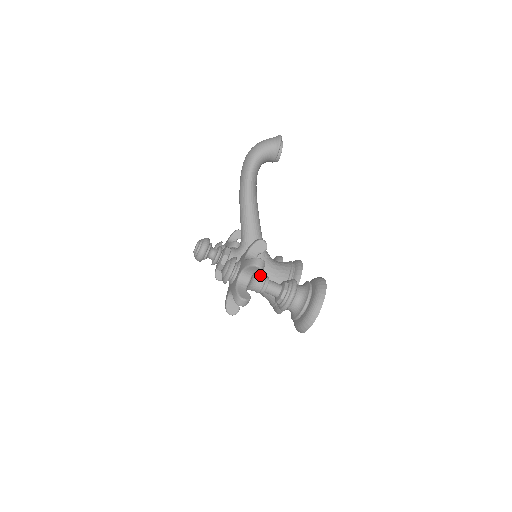
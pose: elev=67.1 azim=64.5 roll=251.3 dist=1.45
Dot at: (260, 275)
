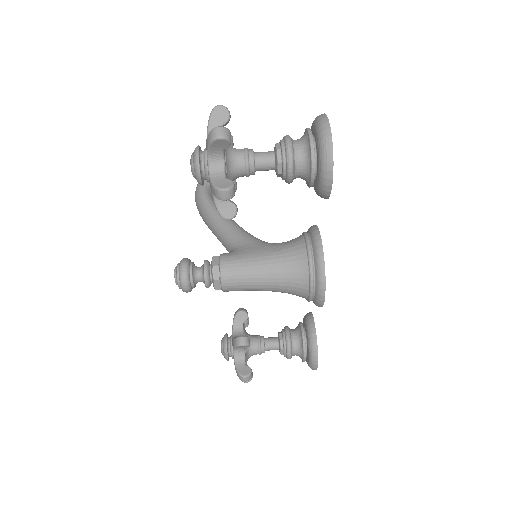
Dot at: occluded
